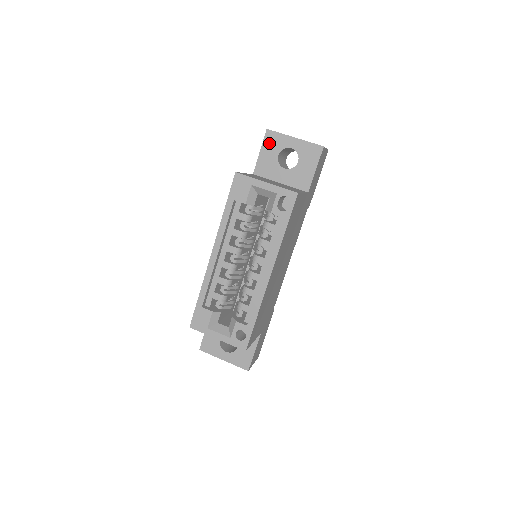
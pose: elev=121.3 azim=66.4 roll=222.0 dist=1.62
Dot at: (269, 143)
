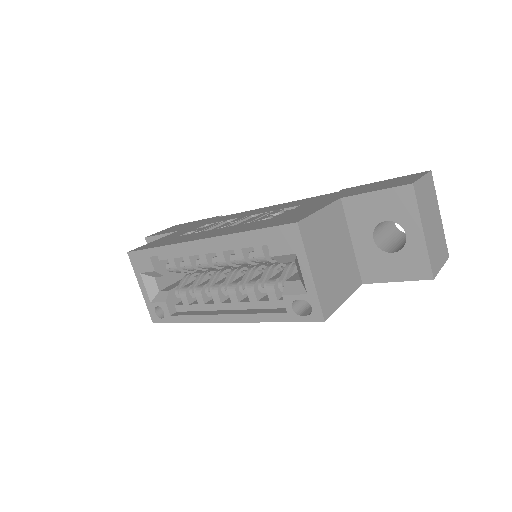
Dot at: (395, 198)
